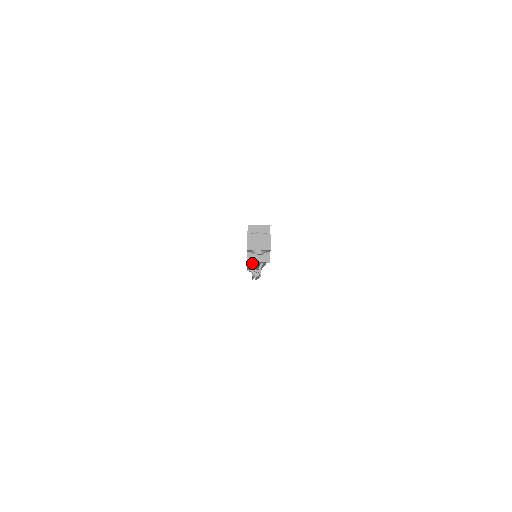
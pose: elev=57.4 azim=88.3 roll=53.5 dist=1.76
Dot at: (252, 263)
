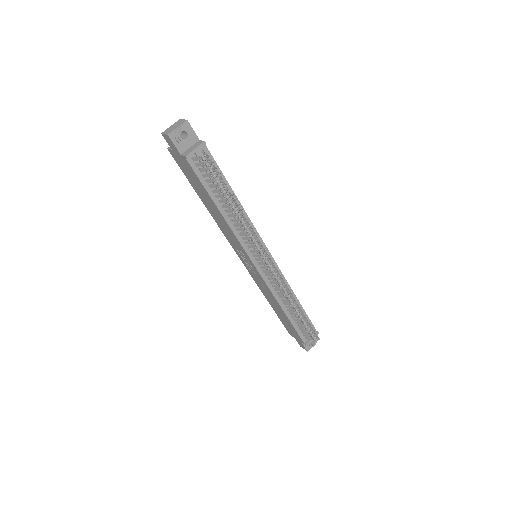
Dot at: (204, 175)
